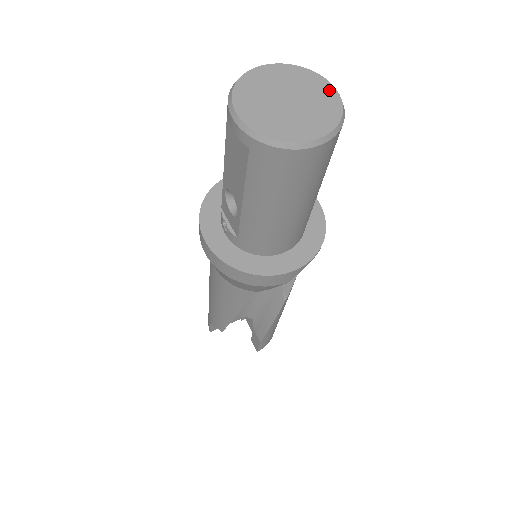
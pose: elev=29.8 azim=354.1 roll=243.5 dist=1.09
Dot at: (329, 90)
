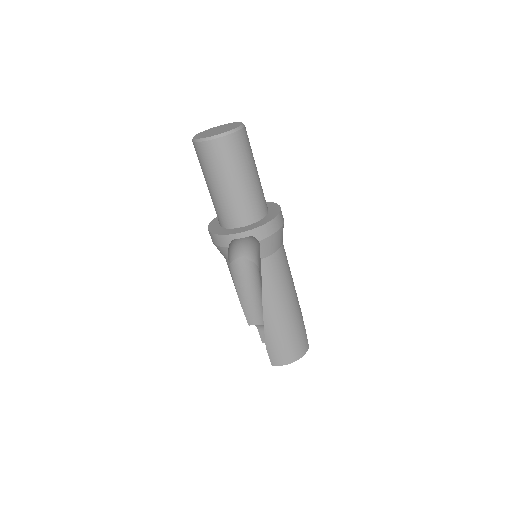
Dot at: (236, 127)
